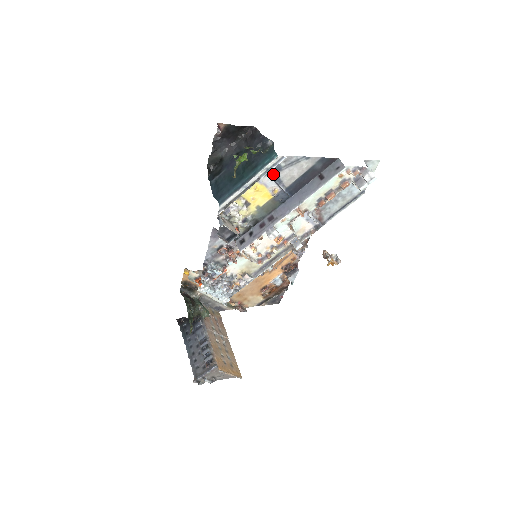
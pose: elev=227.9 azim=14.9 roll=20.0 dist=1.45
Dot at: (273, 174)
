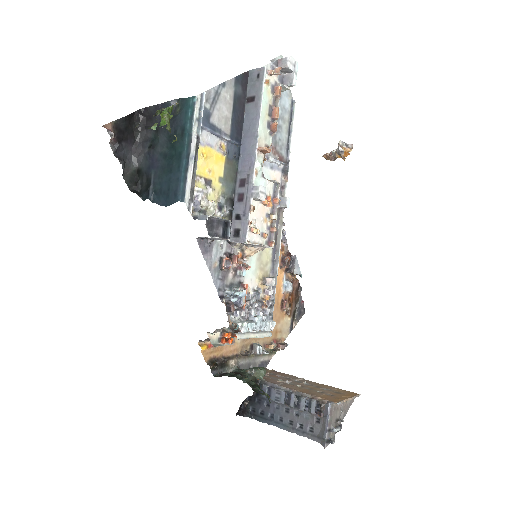
Dot at: (207, 125)
